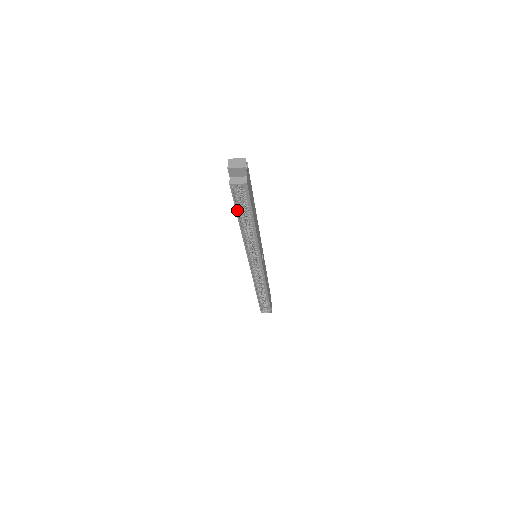
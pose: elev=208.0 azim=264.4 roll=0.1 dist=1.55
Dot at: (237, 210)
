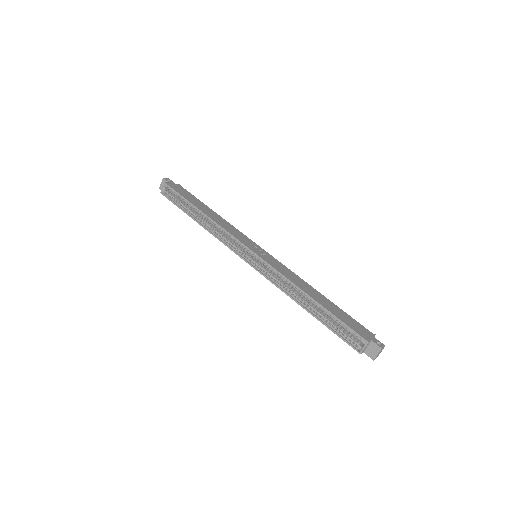
Dot at: (181, 208)
